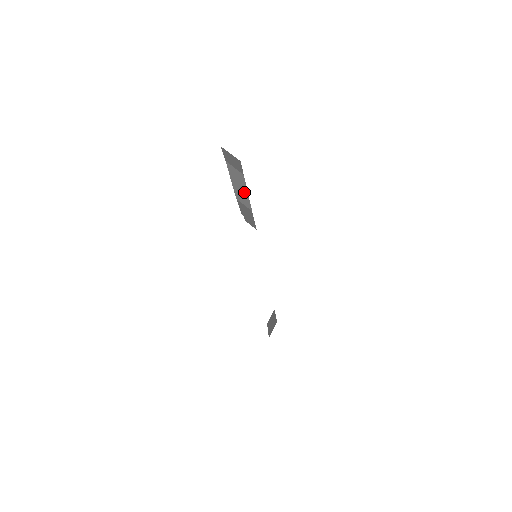
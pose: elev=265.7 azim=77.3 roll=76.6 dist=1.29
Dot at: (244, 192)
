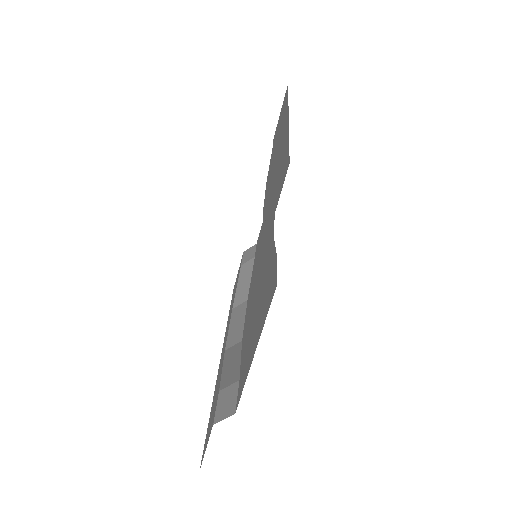
Dot at: occluded
